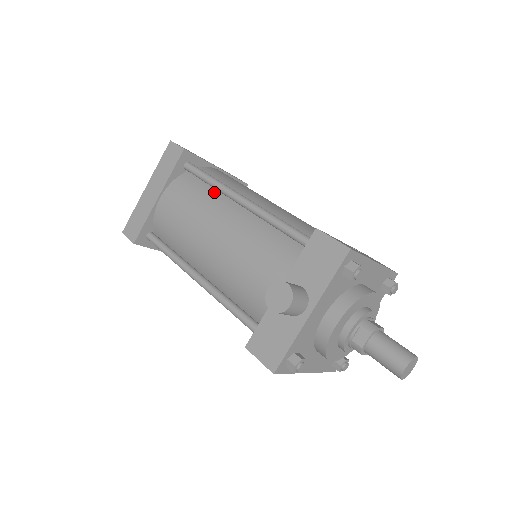
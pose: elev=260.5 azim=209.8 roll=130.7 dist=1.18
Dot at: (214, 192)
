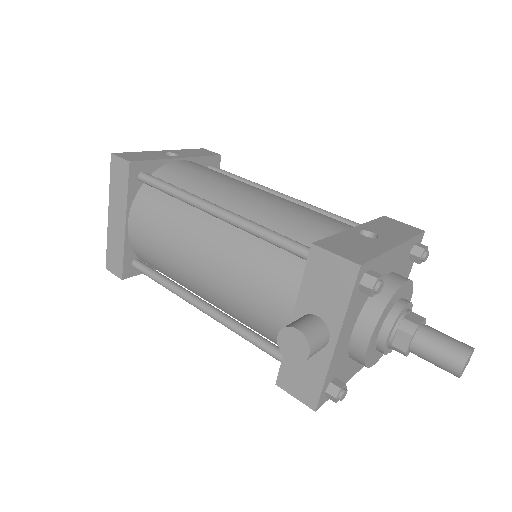
Dot at: (182, 204)
